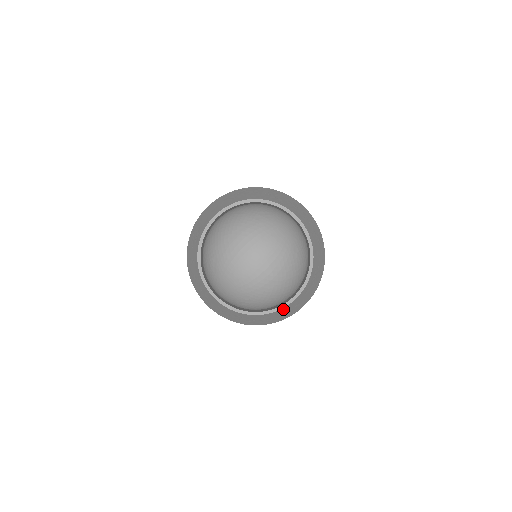
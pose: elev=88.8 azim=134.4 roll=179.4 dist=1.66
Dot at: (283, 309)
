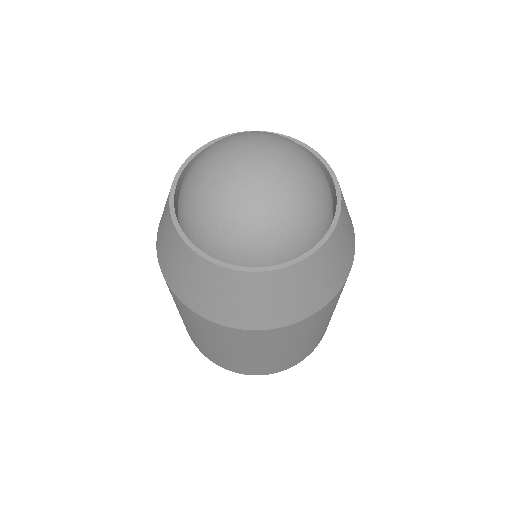
Dot at: (272, 277)
